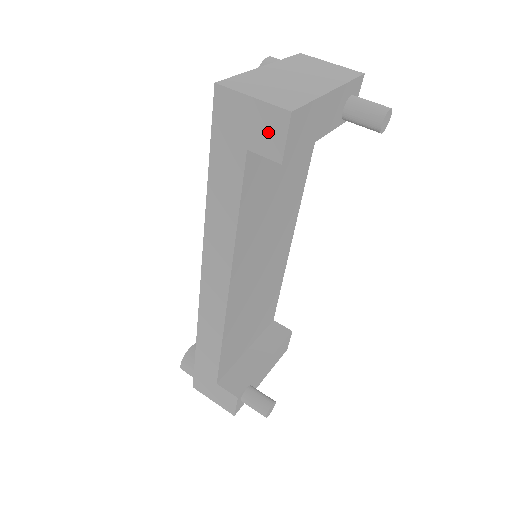
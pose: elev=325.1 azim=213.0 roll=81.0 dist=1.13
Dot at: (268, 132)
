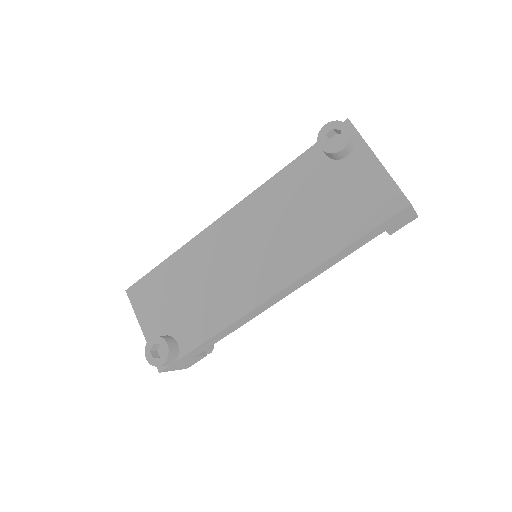
Dot at: (402, 224)
